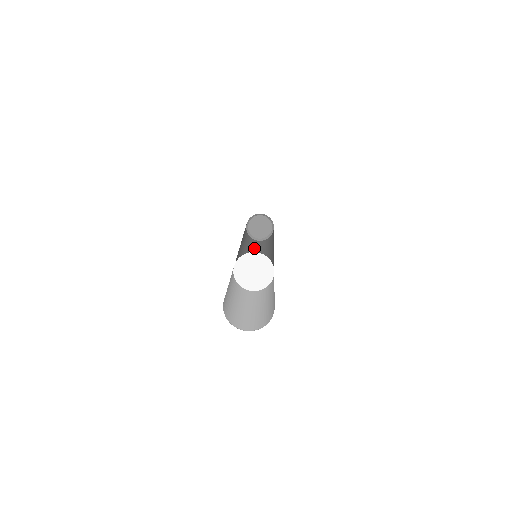
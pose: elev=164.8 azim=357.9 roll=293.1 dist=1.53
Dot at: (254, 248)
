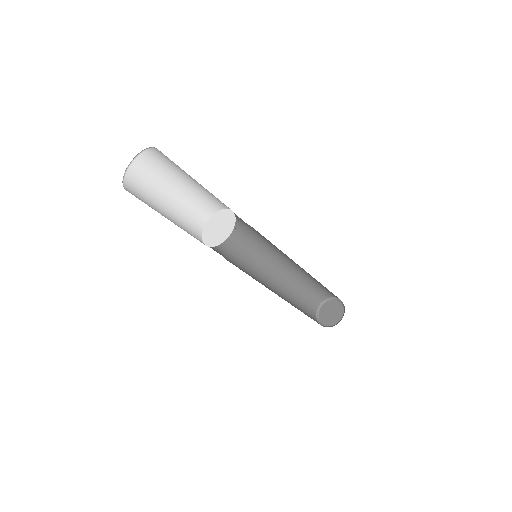
Dot at: (300, 310)
